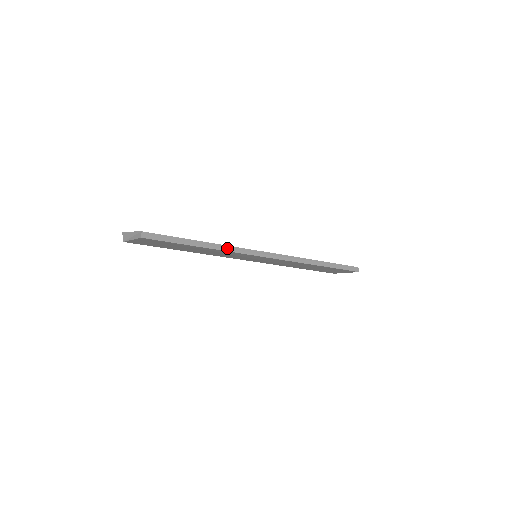
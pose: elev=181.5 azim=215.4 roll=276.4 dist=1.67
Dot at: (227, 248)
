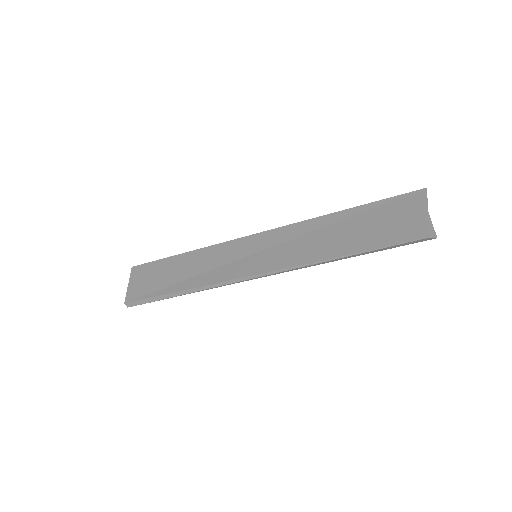
Dot at: (201, 289)
